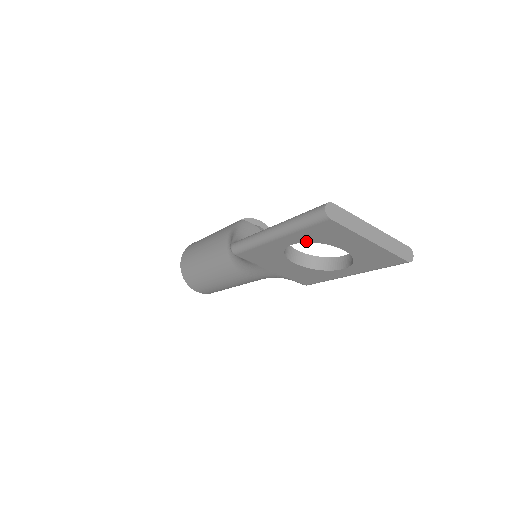
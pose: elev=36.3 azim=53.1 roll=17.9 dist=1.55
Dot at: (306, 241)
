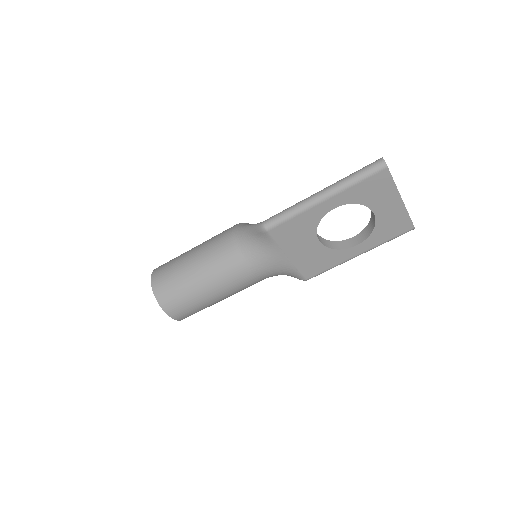
Dot at: (350, 202)
